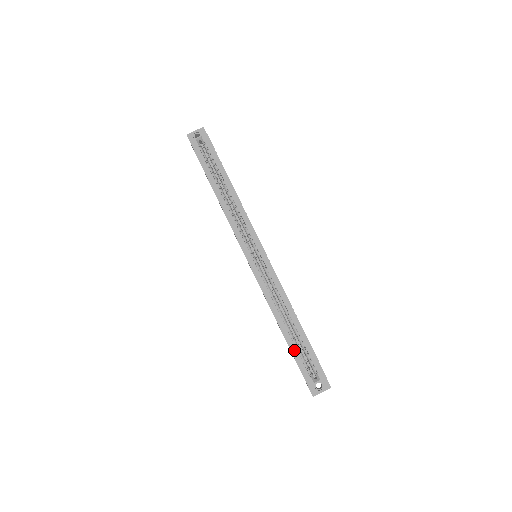
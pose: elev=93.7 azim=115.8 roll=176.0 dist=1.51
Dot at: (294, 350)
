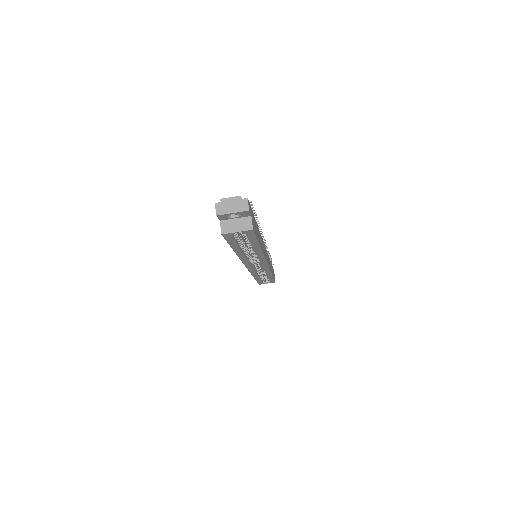
Dot at: occluded
